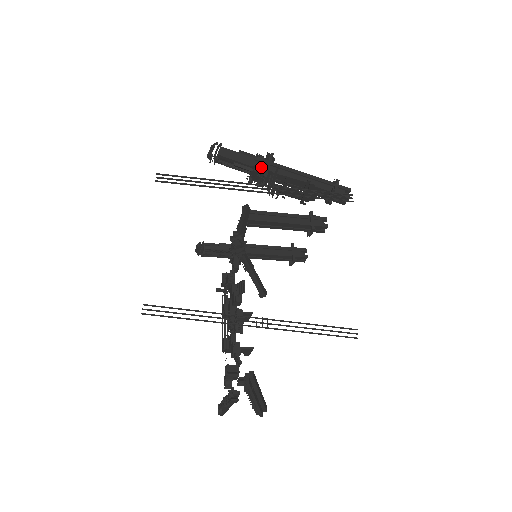
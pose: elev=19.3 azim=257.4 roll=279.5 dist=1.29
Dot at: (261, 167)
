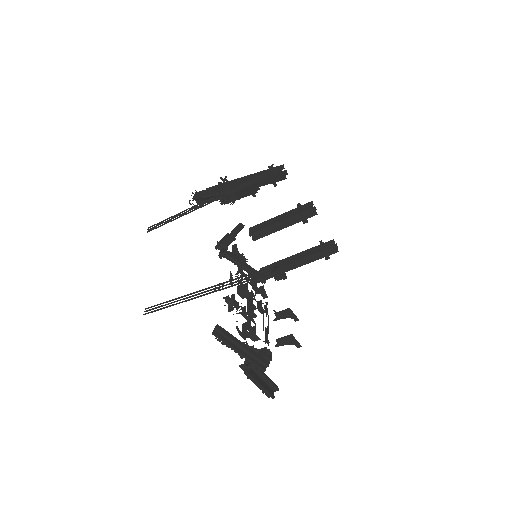
Dot at: (219, 189)
